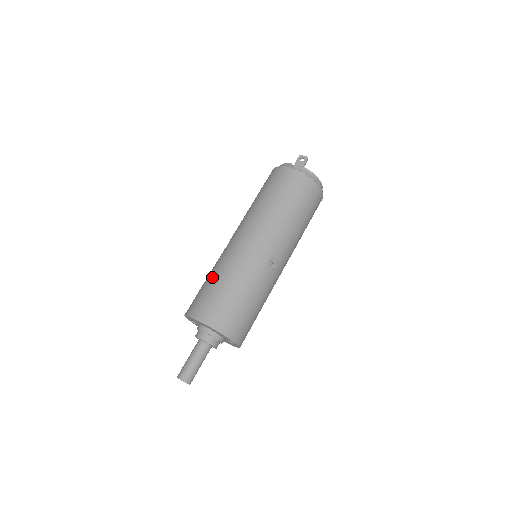
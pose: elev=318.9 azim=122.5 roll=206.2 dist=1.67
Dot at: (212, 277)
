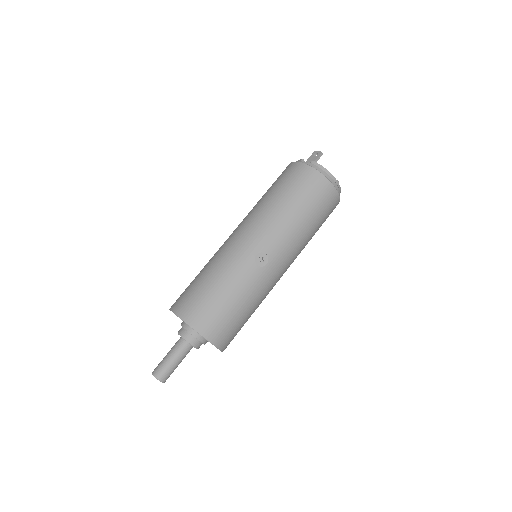
Dot at: (200, 272)
